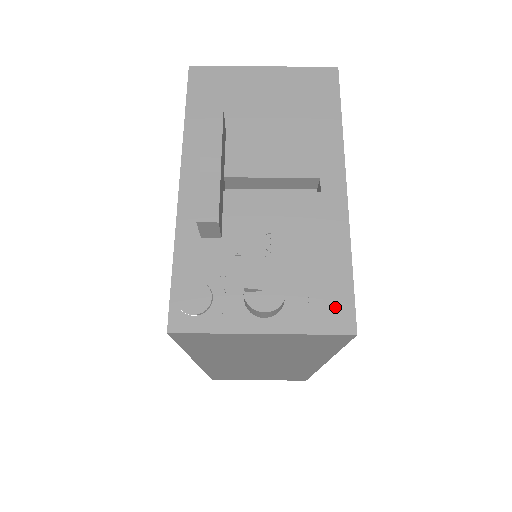
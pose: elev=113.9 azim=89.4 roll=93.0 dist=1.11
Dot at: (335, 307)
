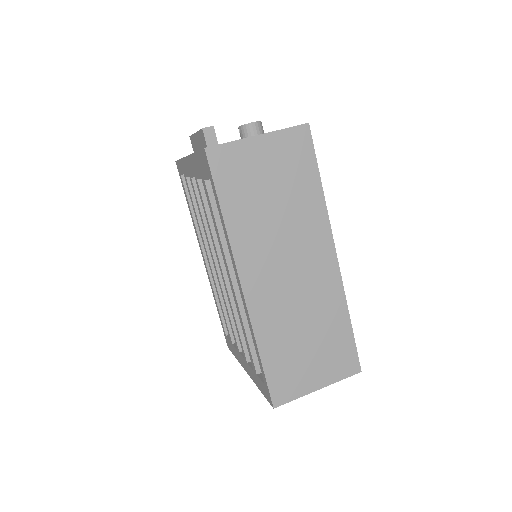
Dot at: occluded
